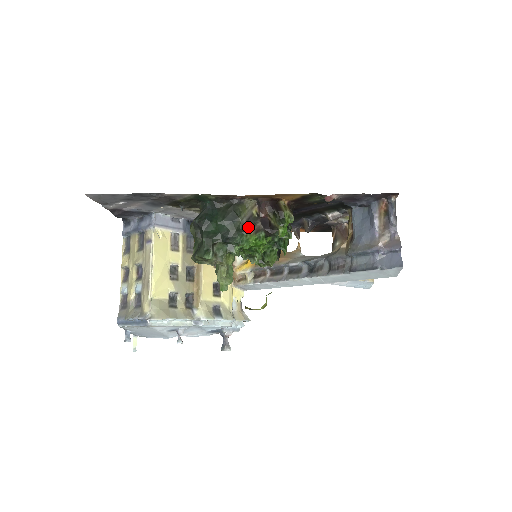
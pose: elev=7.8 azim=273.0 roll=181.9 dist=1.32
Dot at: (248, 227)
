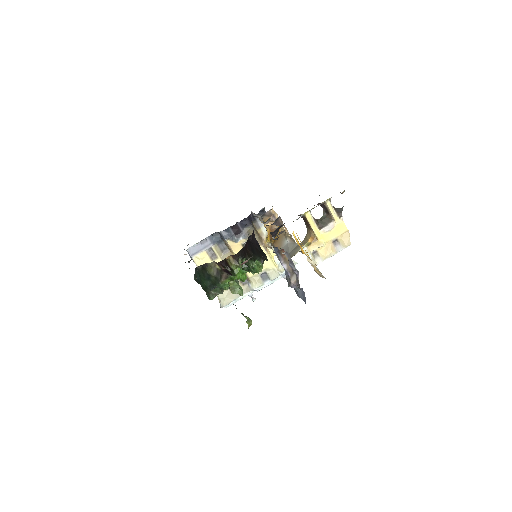
Dot at: (219, 278)
